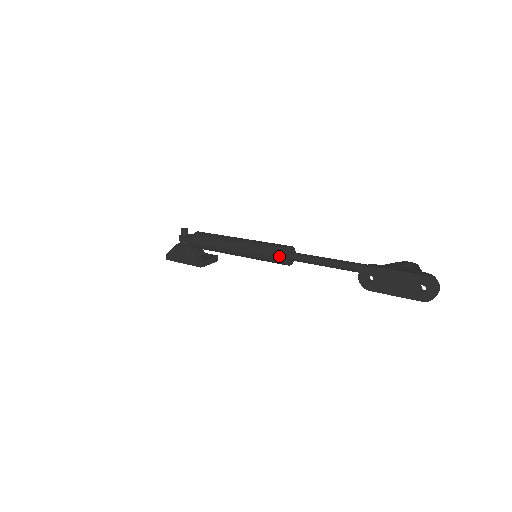
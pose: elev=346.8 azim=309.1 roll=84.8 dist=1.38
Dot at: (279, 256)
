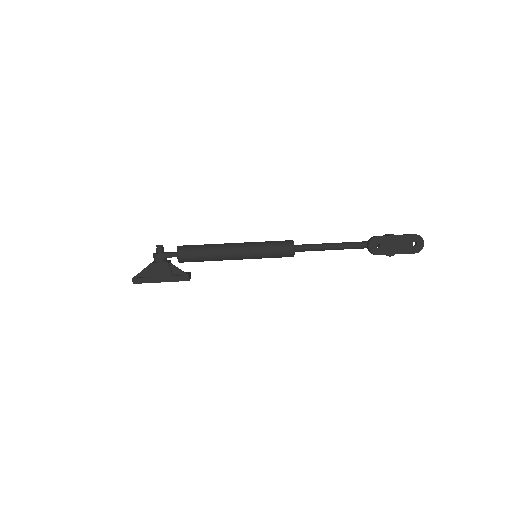
Dot at: (289, 248)
